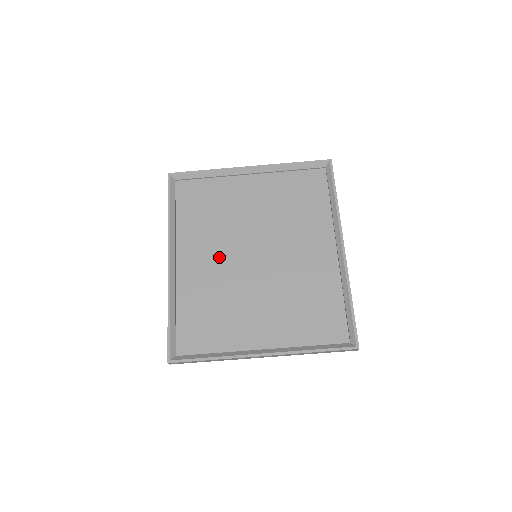
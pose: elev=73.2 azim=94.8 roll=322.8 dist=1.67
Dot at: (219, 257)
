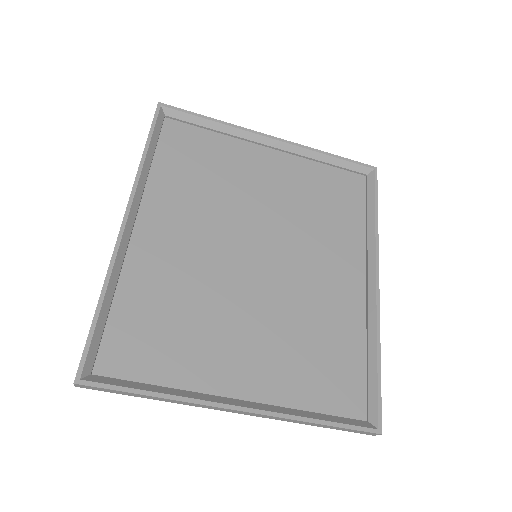
Dot at: (202, 240)
